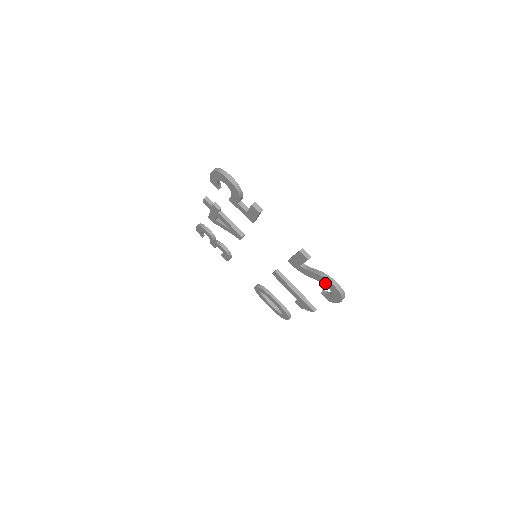
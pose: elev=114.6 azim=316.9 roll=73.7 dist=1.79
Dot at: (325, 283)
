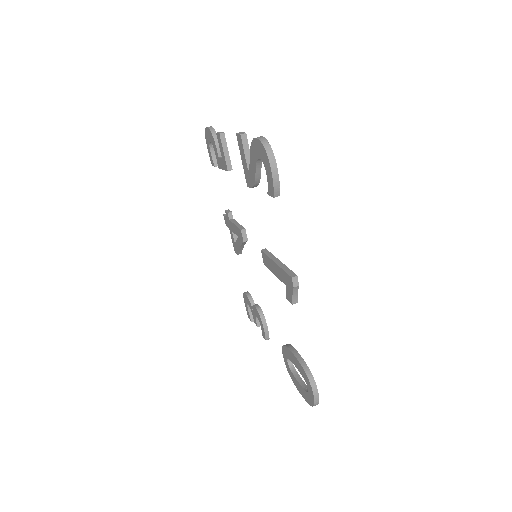
Dot at: (256, 154)
